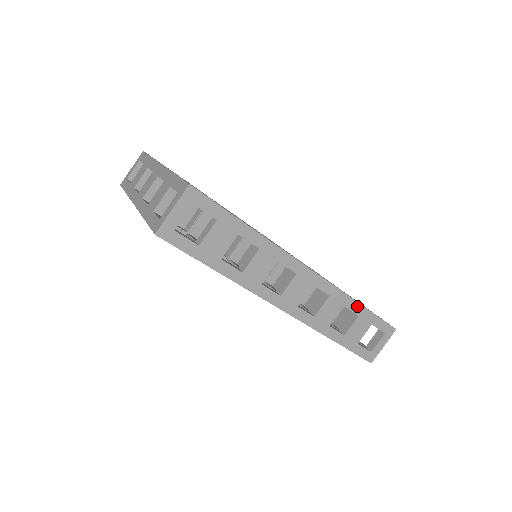
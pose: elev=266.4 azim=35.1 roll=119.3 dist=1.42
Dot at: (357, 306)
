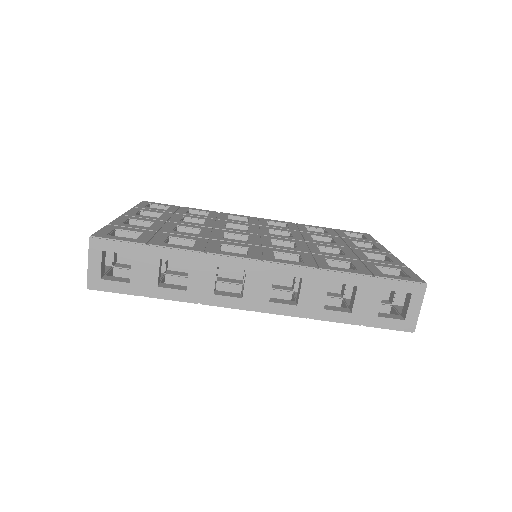
Dot at: (348, 276)
